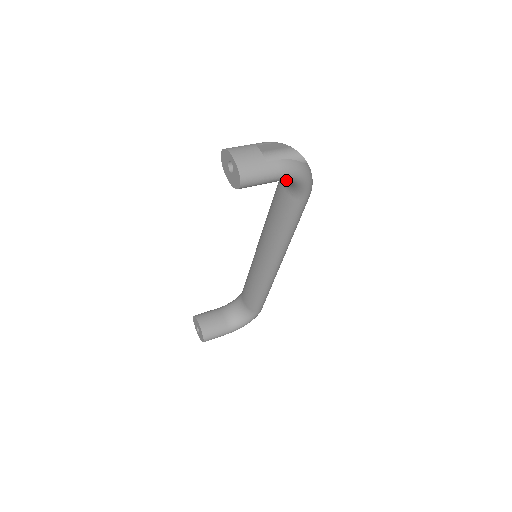
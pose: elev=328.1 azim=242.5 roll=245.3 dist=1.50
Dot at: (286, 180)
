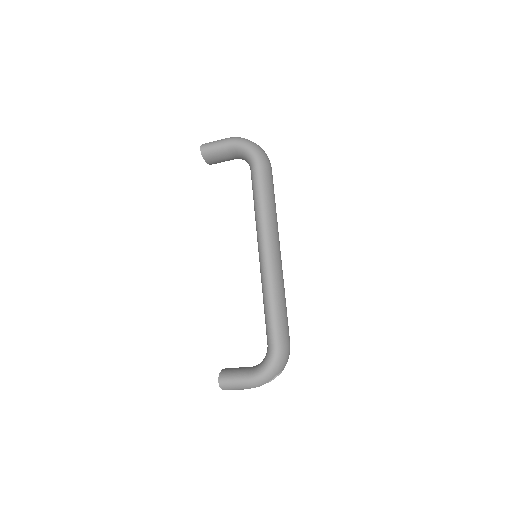
Dot at: (233, 147)
